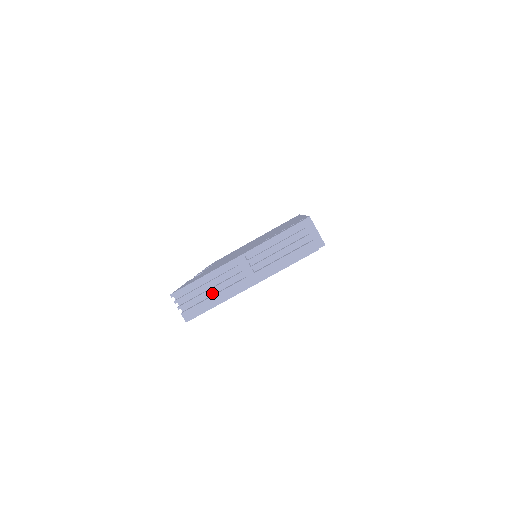
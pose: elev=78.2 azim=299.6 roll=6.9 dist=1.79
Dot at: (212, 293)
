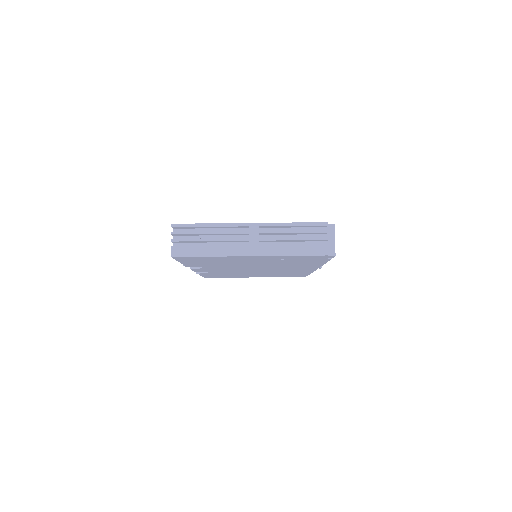
Dot at: (210, 245)
